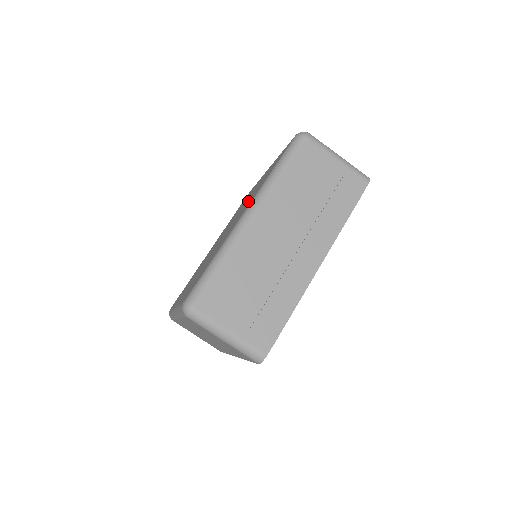
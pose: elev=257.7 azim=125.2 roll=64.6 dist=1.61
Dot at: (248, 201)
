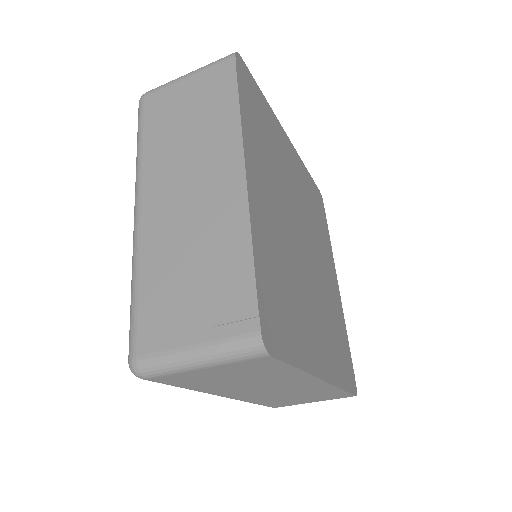
Dot at: occluded
